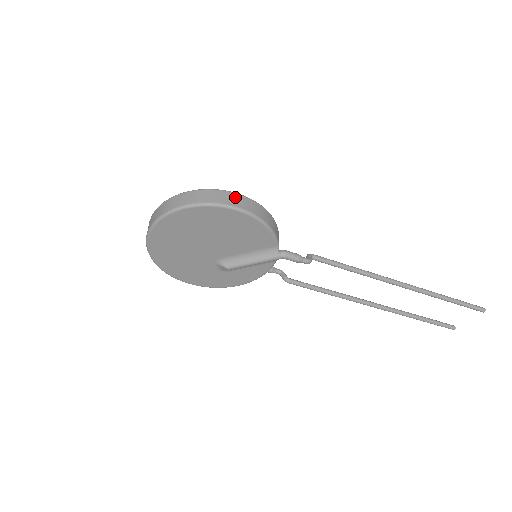
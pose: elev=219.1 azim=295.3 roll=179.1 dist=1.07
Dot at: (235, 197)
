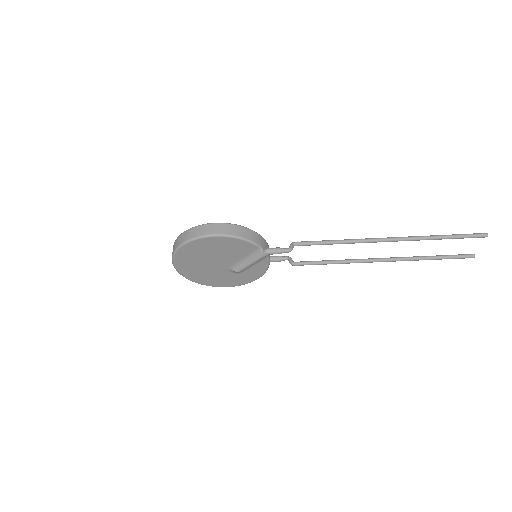
Dot at: (211, 227)
